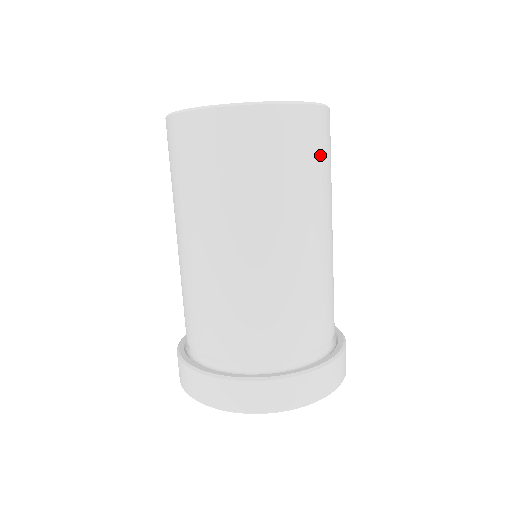
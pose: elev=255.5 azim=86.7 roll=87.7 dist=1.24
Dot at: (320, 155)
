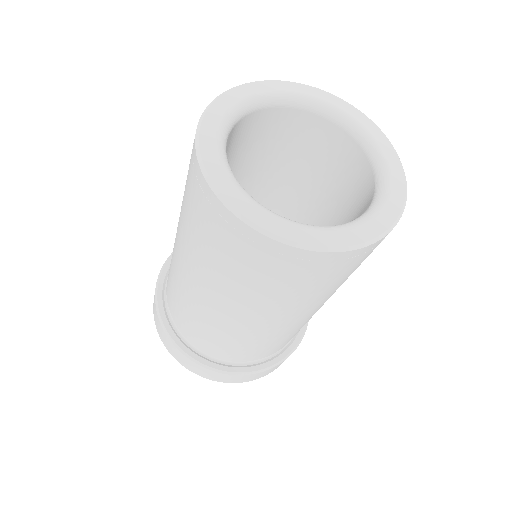
Dot at: (359, 264)
